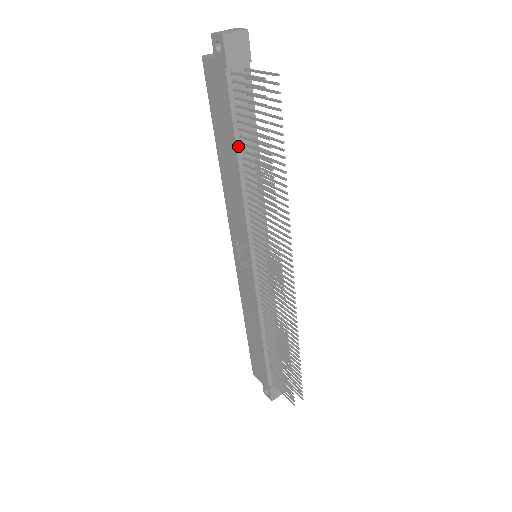
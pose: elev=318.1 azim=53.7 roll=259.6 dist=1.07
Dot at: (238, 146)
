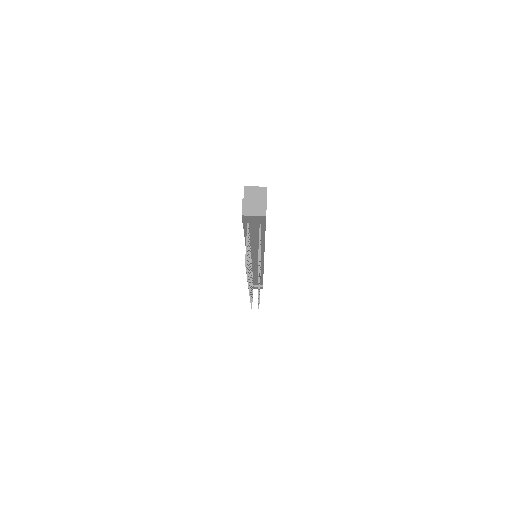
Dot at: occluded
